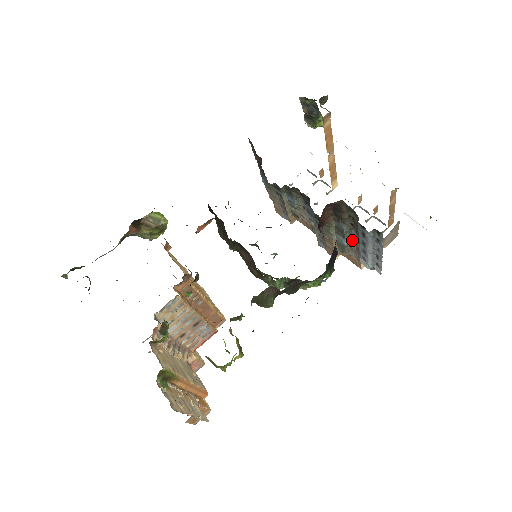
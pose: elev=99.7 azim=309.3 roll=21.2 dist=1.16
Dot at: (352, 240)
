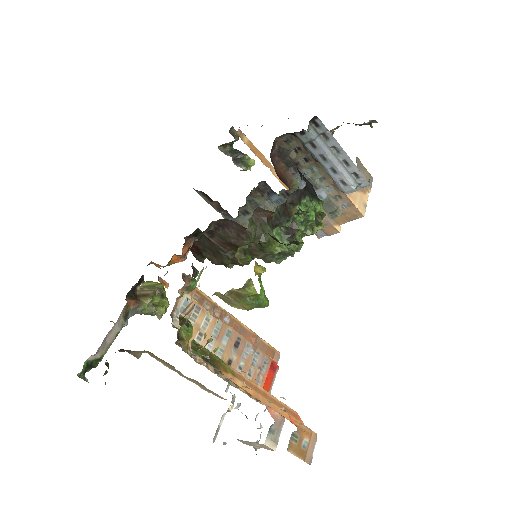
Dot at: (324, 184)
